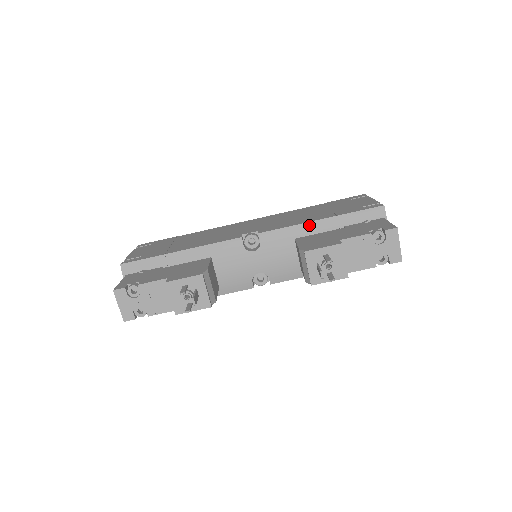
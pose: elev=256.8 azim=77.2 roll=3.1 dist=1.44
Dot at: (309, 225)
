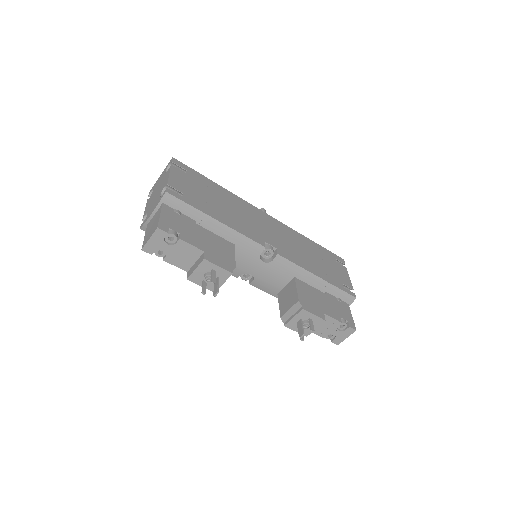
Dot at: (309, 275)
